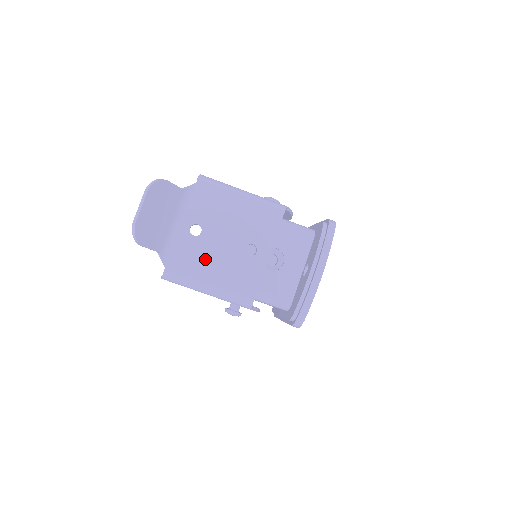
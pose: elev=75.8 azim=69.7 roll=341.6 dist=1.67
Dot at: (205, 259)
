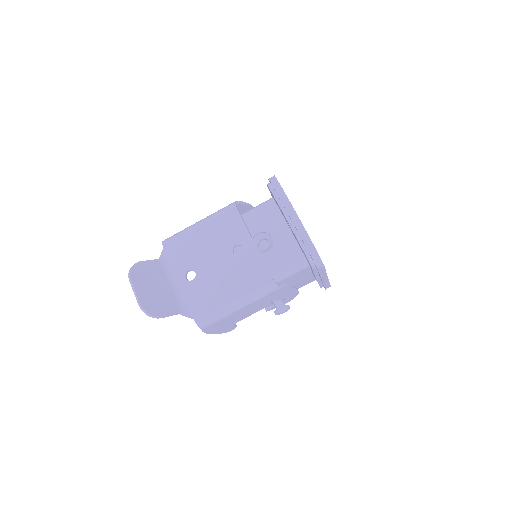
Dot at: (214, 287)
